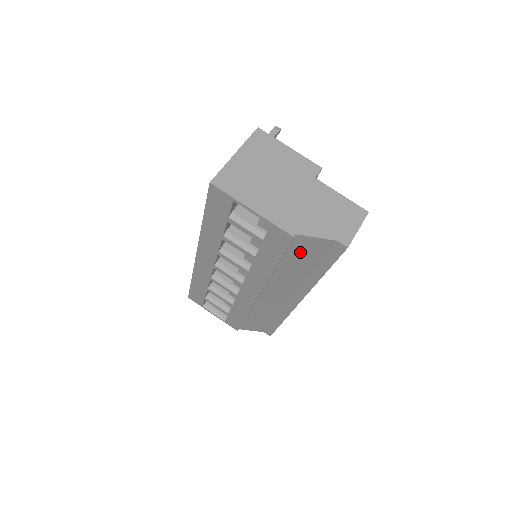
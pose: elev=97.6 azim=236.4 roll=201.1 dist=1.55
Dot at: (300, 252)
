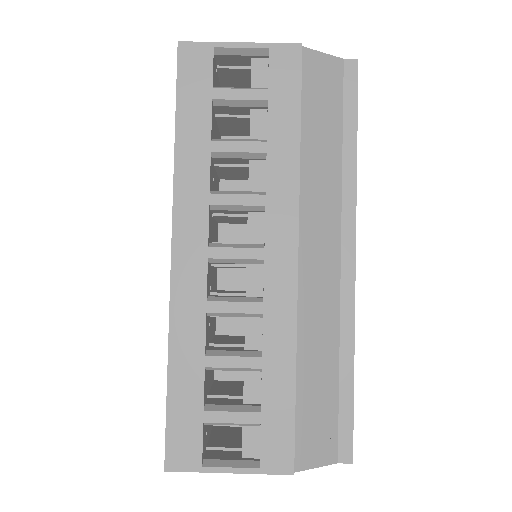
Dot at: (316, 94)
